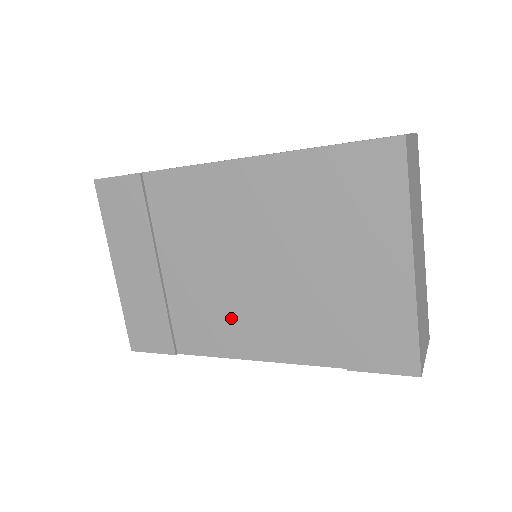
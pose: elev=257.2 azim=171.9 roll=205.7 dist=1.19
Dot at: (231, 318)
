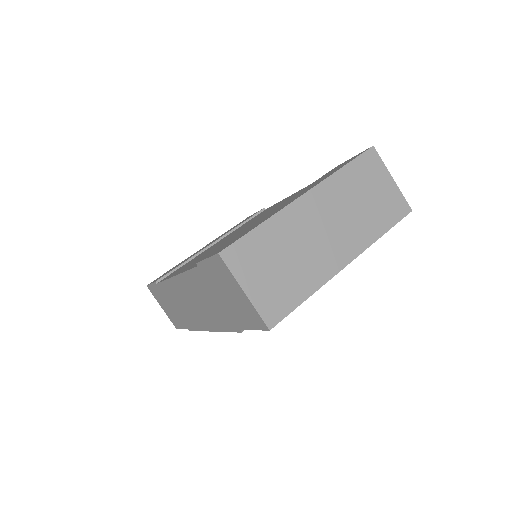
Dot at: occluded
